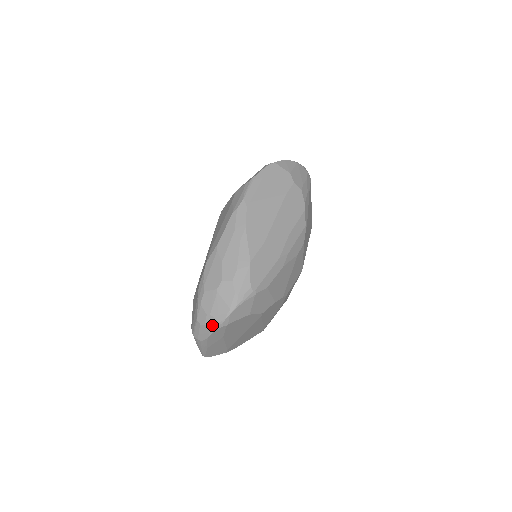
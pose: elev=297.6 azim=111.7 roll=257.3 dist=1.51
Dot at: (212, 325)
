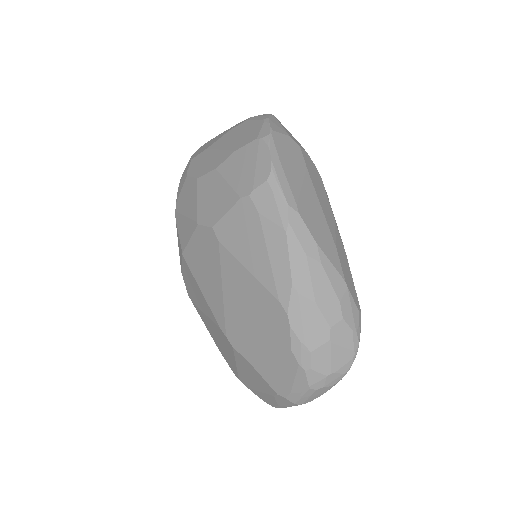
Dot at: (335, 382)
